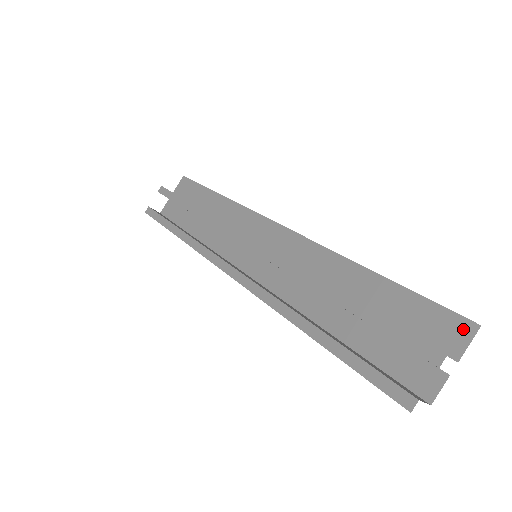
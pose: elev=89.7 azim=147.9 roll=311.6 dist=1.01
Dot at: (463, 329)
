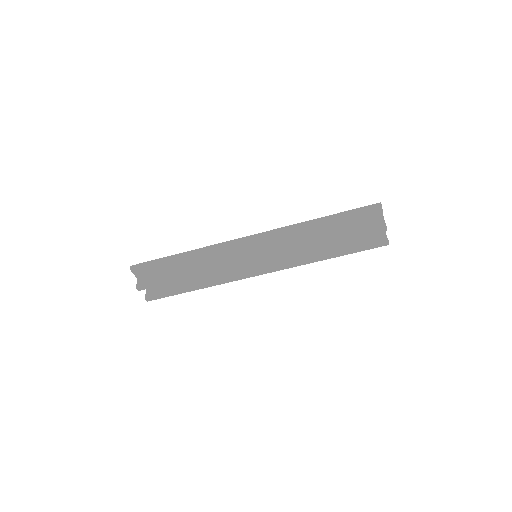
Dot at: (377, 211)
